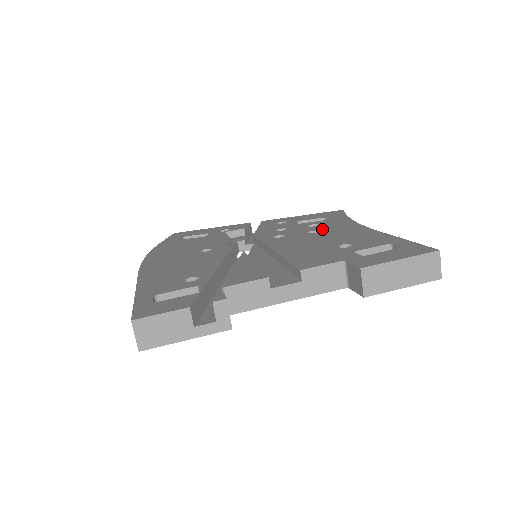
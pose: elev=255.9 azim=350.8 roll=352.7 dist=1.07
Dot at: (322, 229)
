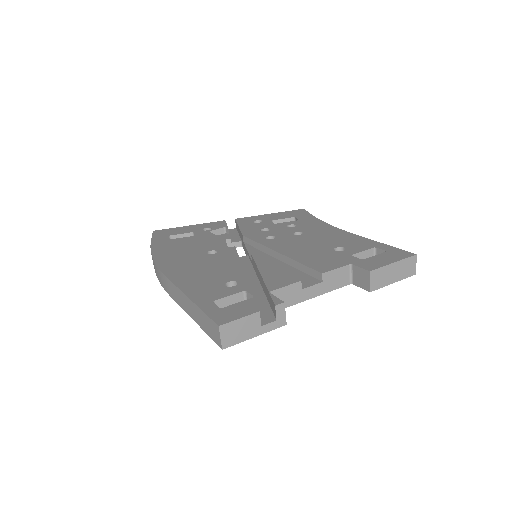
Dot at: (304, 231)
